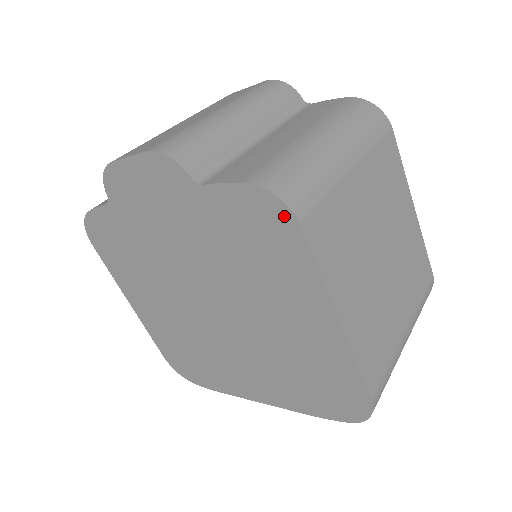
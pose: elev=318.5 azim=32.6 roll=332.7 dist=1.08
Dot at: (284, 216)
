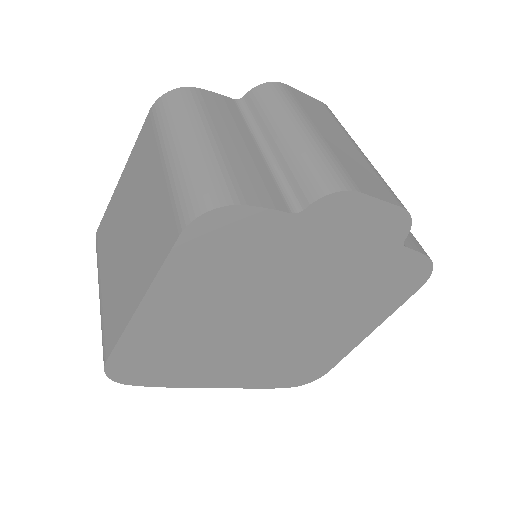
Dot at: (422, 280)
